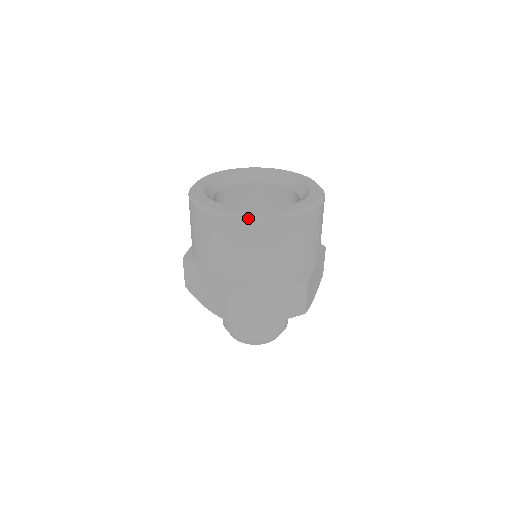
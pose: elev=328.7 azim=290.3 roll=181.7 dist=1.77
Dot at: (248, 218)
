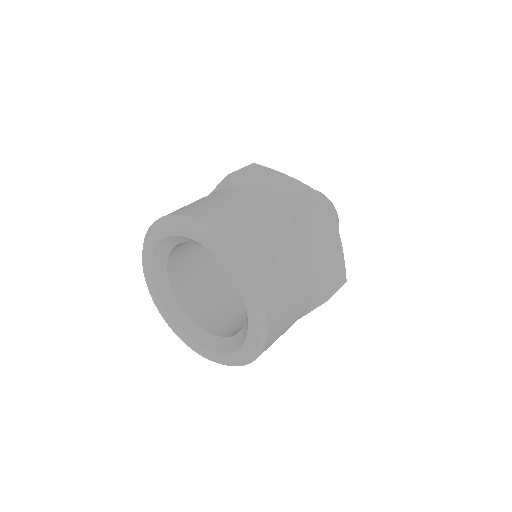
Dot at: (179, 337)
